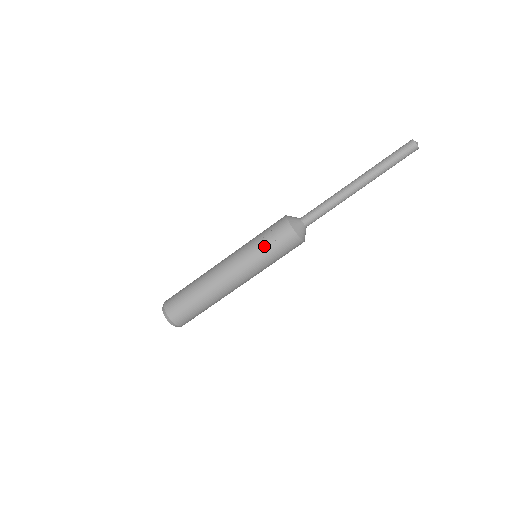
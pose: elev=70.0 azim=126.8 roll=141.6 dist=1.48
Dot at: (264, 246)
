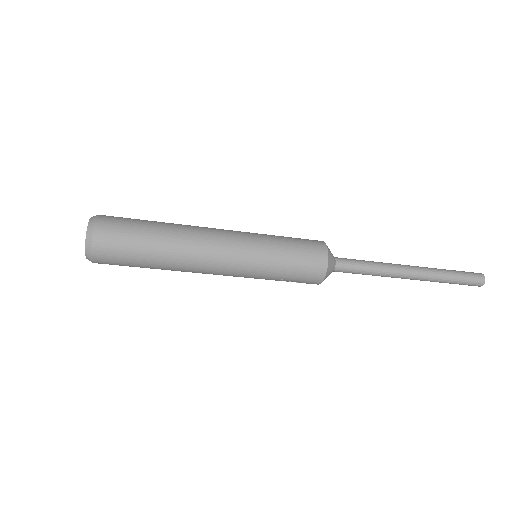
Dot at: occluded
